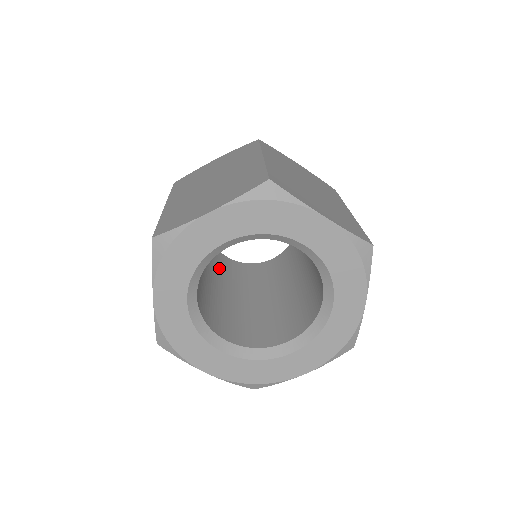
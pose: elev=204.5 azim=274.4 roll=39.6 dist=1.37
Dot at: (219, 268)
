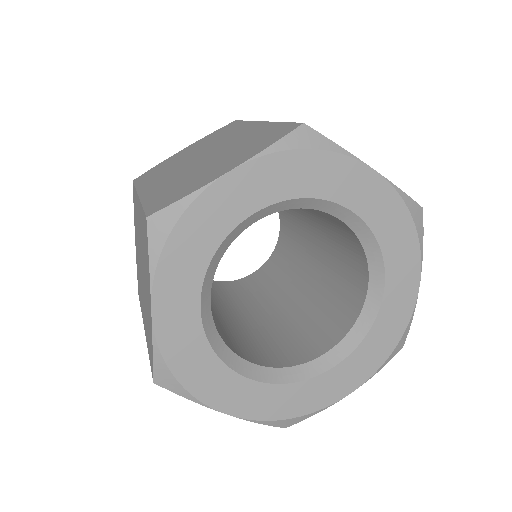
Dot at: occluded
